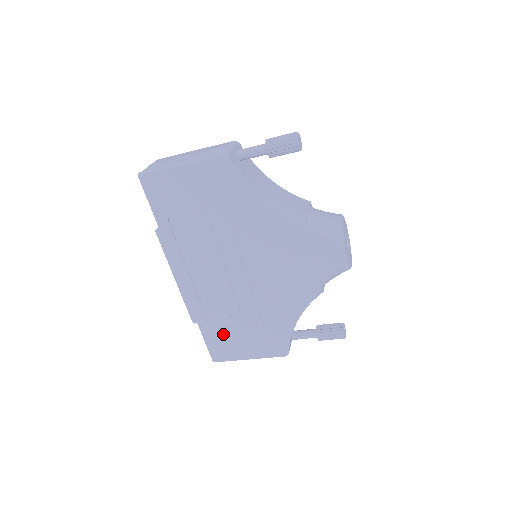
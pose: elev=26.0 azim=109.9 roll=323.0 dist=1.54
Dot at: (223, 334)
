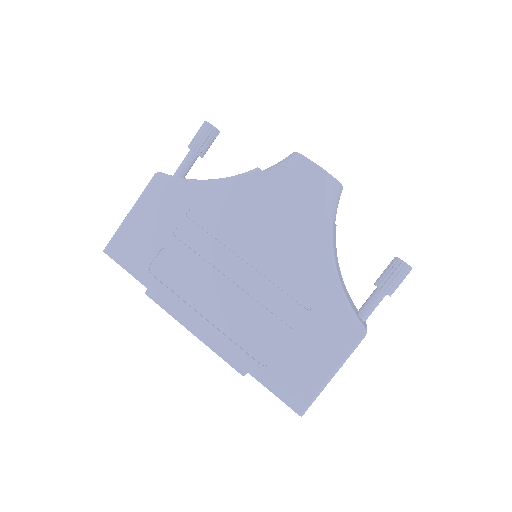
Dot at: (281, 363)
